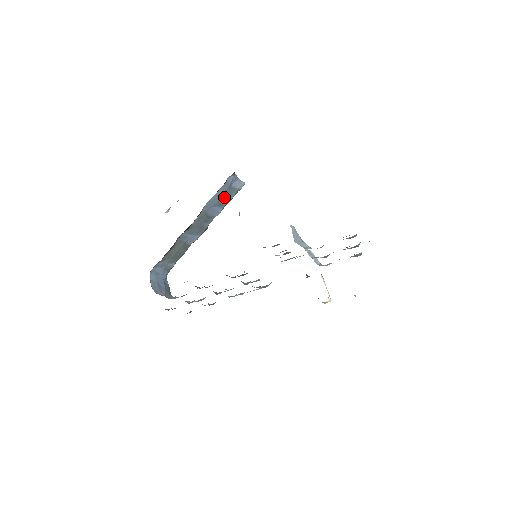
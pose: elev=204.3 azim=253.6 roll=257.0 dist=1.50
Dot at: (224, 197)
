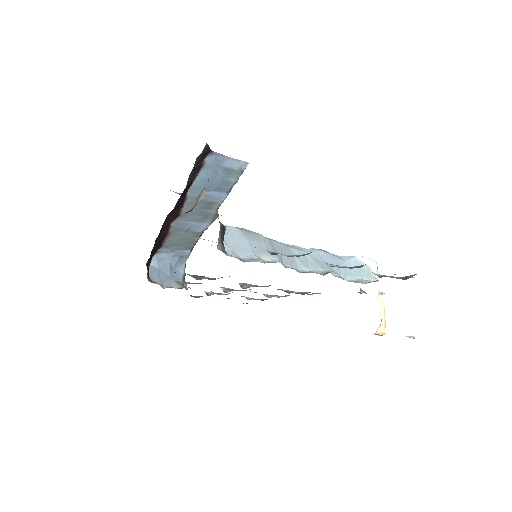
Dot at: (218, 180)
